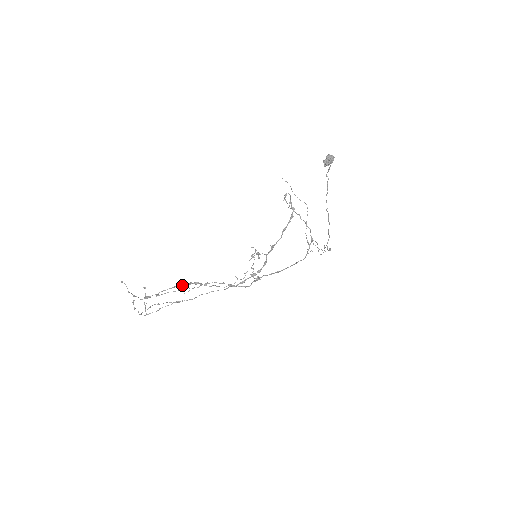
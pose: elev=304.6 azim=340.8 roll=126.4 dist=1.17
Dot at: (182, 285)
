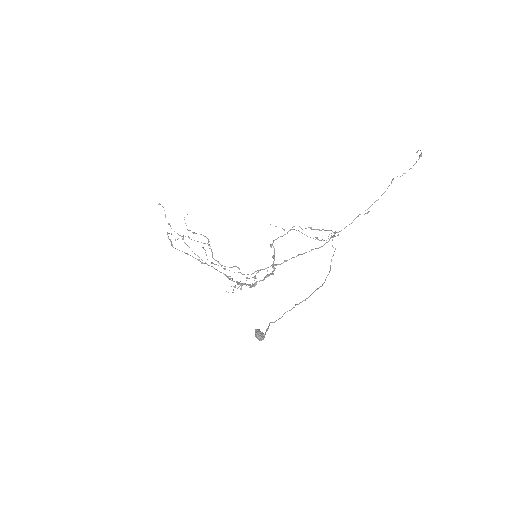
Dot at: (193, 257)
